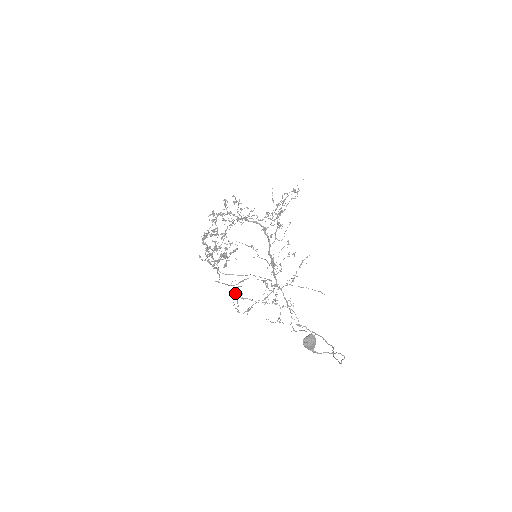
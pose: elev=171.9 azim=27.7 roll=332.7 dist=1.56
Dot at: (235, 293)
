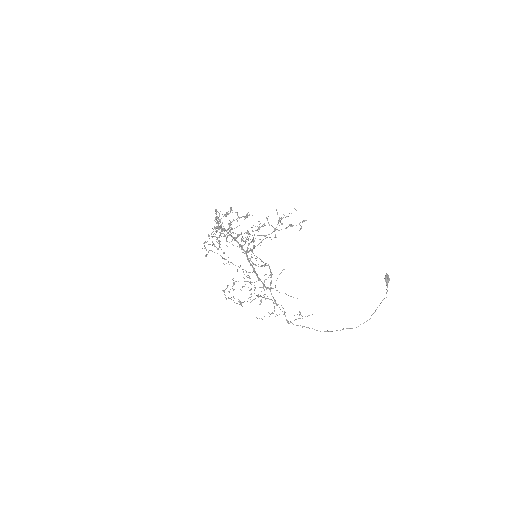
Dot at: occluded
